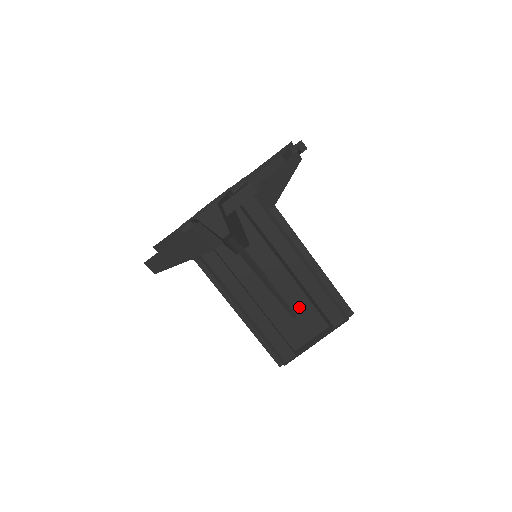
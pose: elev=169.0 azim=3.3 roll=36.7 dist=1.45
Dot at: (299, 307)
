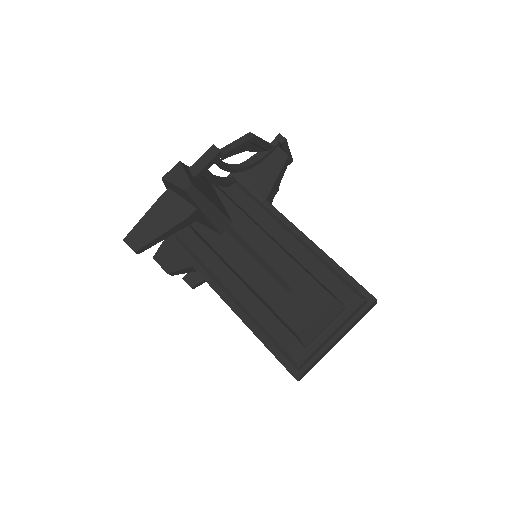
Dot at: (294, 280)
